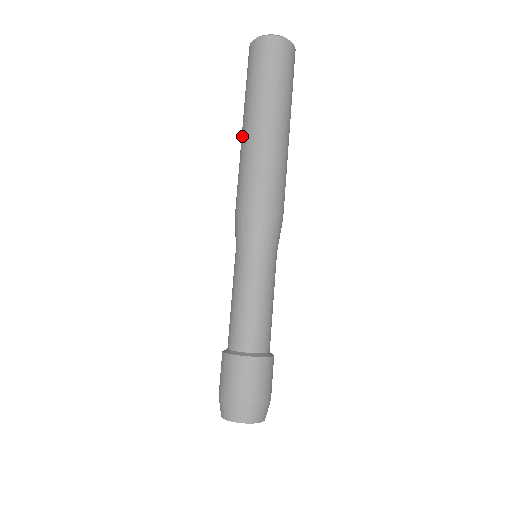
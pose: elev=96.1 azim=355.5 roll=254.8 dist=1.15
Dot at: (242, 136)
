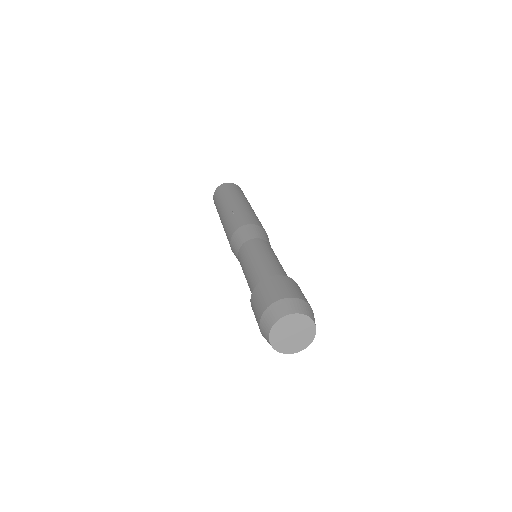
Dot at: (229, 206)
